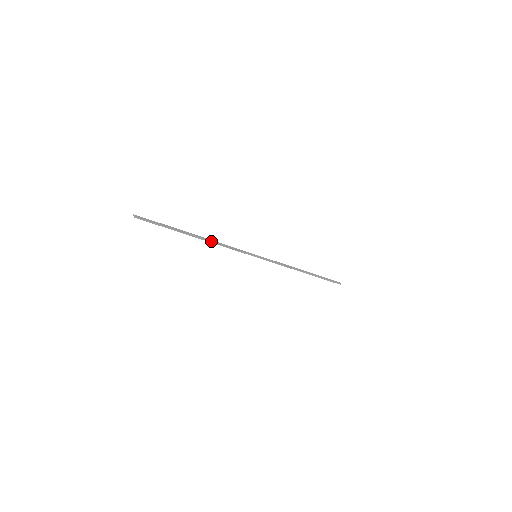
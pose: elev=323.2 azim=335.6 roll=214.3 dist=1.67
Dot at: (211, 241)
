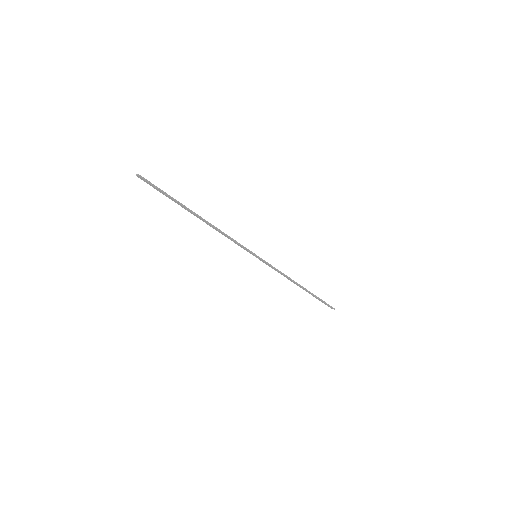
Dot at: (214, 226)
